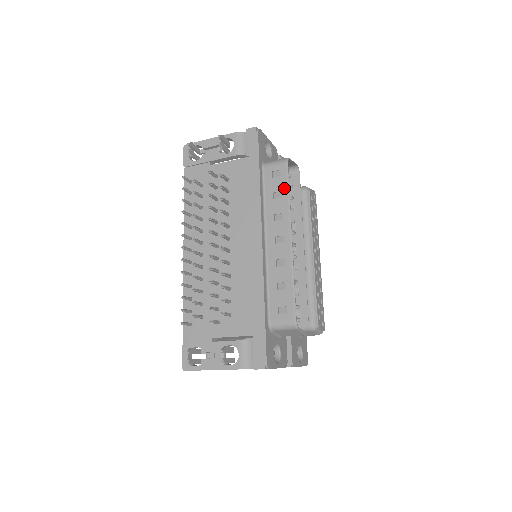
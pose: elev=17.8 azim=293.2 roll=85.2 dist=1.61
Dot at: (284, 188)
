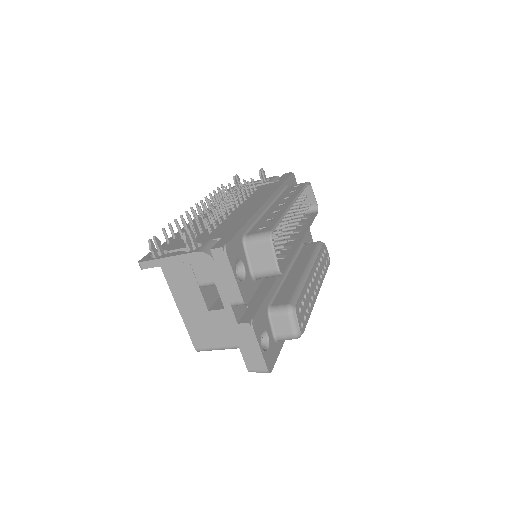
Dot at: (300, 189)
